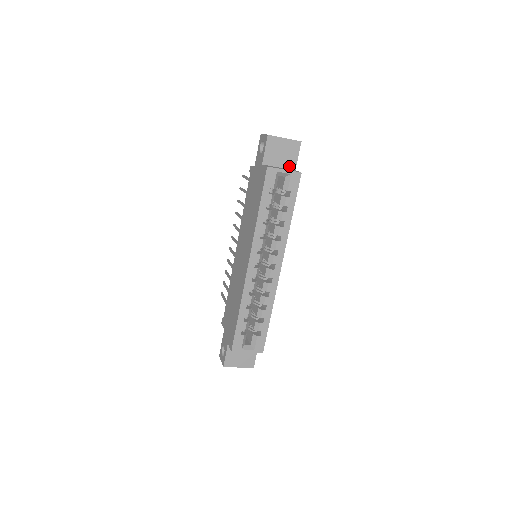
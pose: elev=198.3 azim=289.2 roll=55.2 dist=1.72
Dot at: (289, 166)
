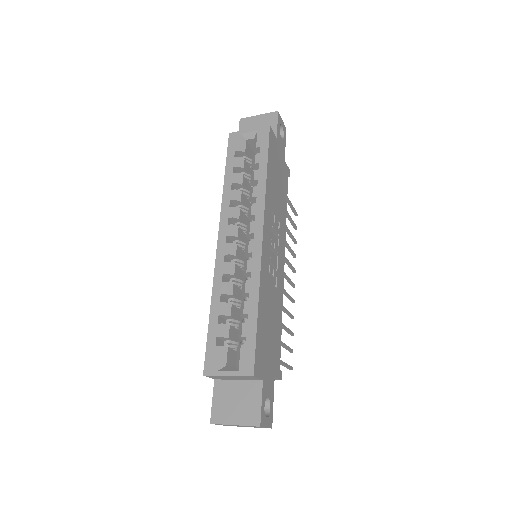
Dot at: occluded
